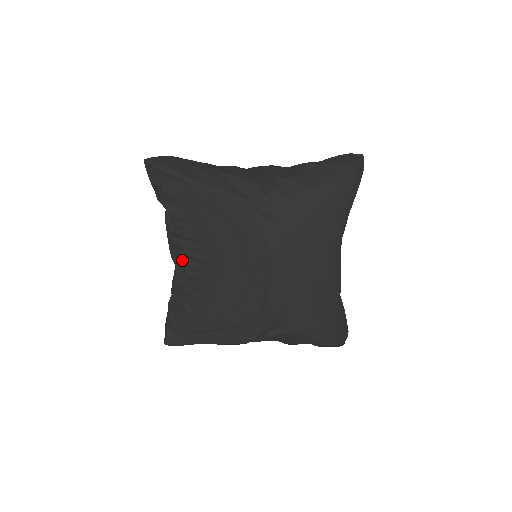
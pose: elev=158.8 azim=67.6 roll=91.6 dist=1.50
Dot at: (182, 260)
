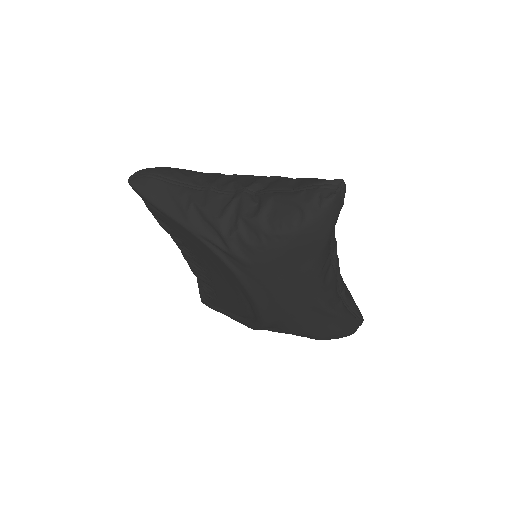
Dot at: (187, 260)
